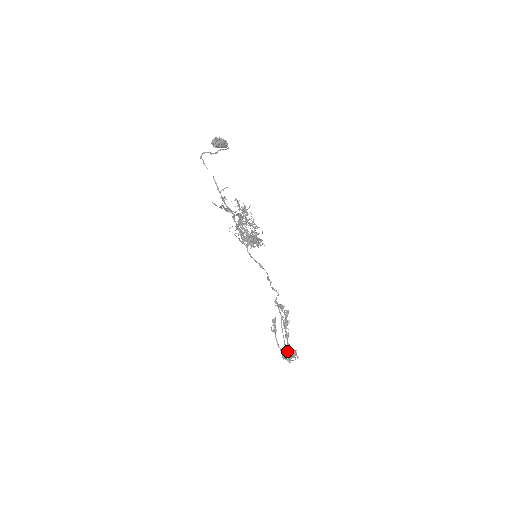
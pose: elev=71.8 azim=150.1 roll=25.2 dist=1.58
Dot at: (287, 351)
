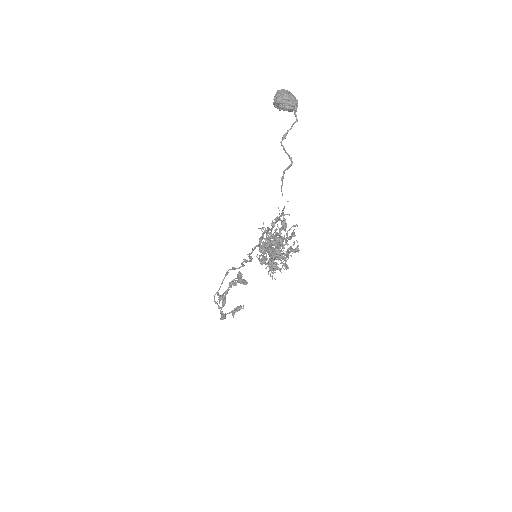
Dot at: (219, 302)
